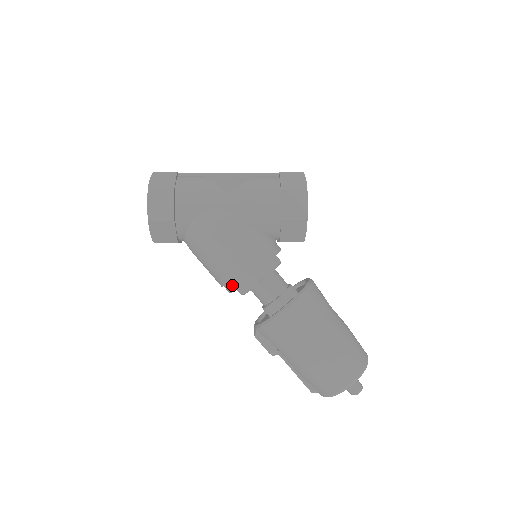
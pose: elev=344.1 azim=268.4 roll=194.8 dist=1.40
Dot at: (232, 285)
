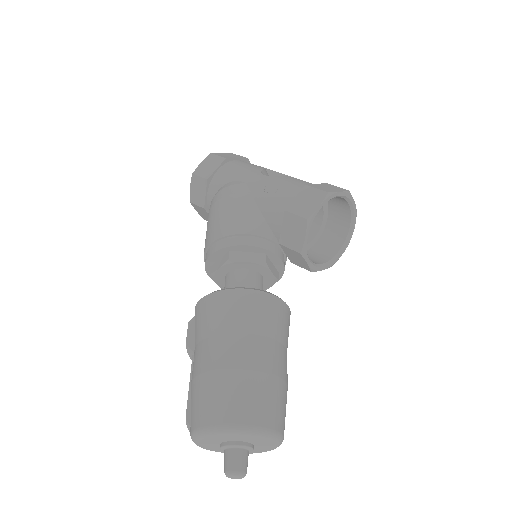
Dot at: (206, 256)
